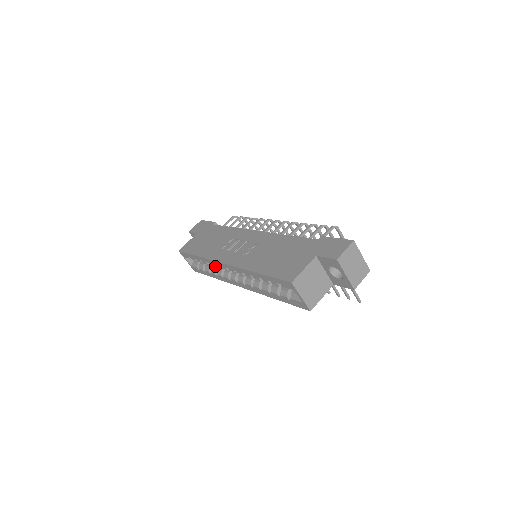
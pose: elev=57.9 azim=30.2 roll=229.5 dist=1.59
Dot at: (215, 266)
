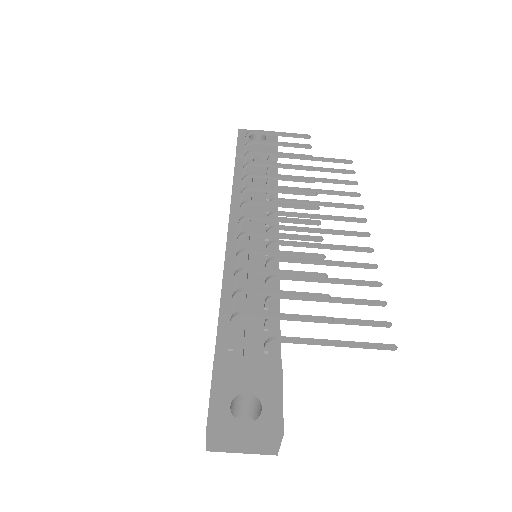
Dot at: occluded
